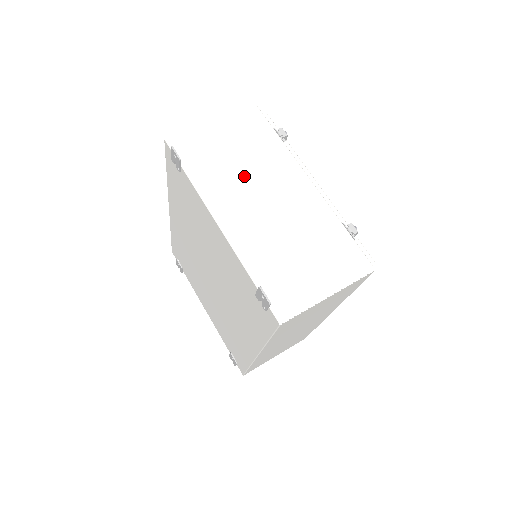
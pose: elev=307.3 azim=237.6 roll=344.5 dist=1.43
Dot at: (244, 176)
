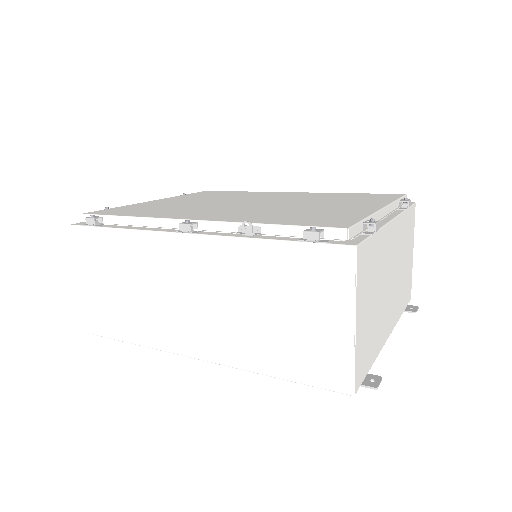
Dot at: (382, 298)
